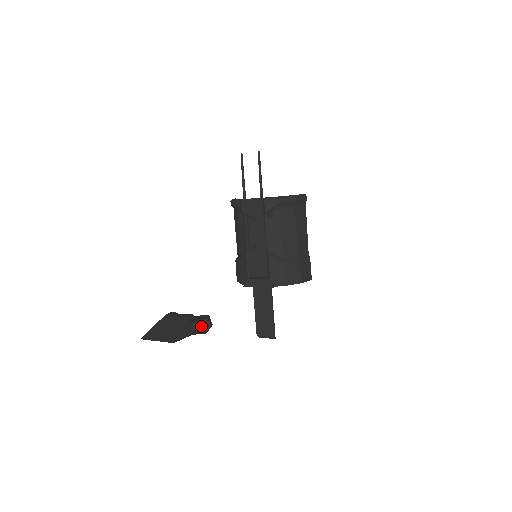
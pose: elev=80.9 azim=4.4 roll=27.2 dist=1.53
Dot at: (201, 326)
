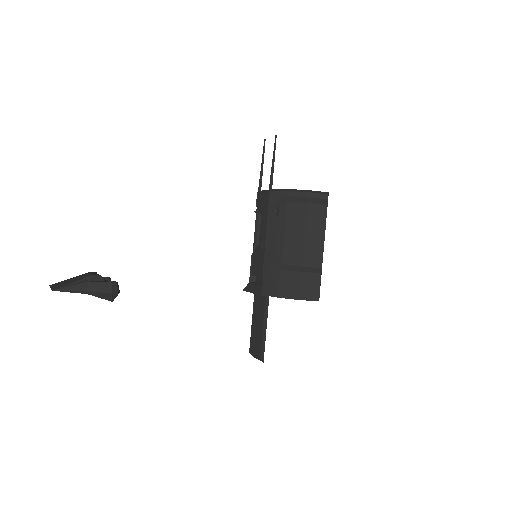
Dot at: (99, 288)
